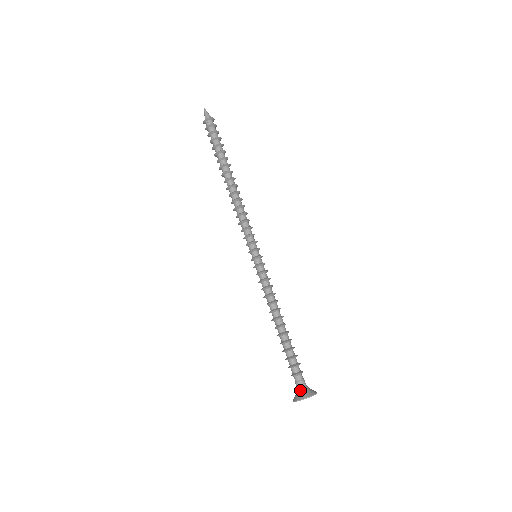
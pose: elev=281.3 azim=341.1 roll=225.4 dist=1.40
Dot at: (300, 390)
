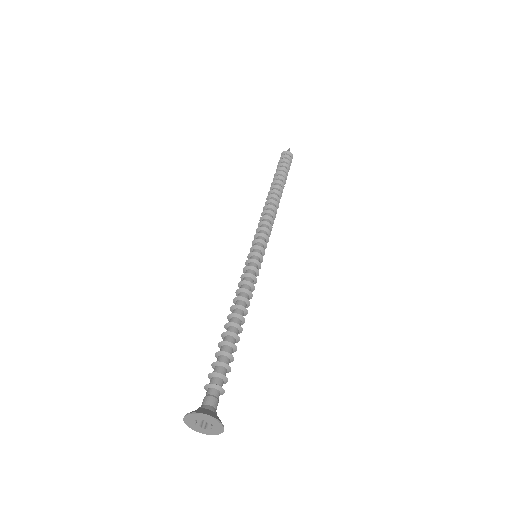
Dot at: (206, 406)
